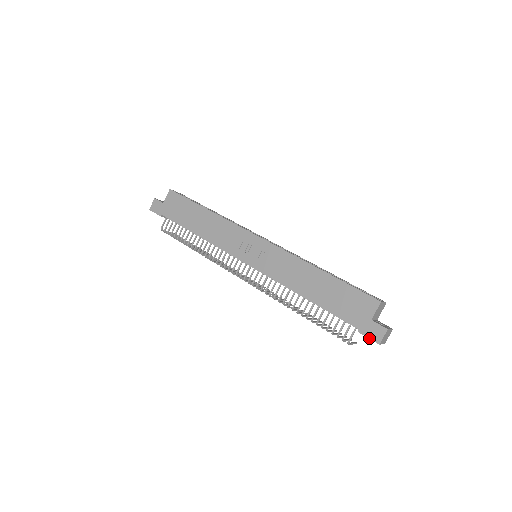
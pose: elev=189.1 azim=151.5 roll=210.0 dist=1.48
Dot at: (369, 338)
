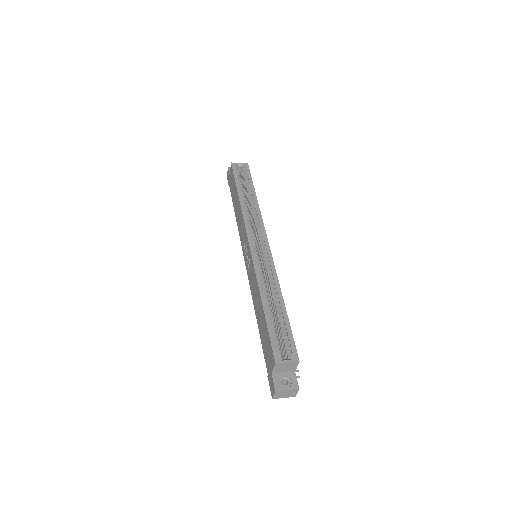
Dot at: (270, 388)
